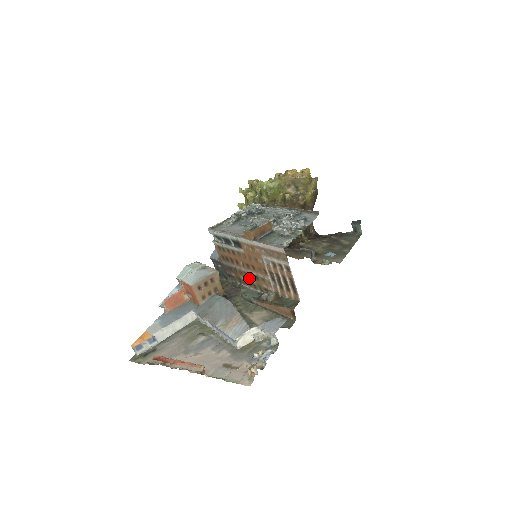
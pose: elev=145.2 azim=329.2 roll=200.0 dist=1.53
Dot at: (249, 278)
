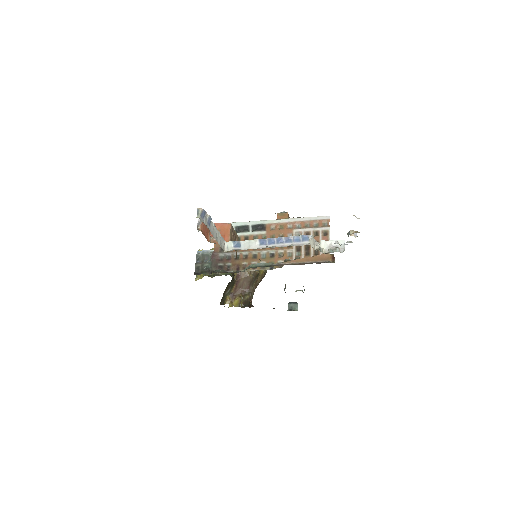
Dot at: (258, 259)
